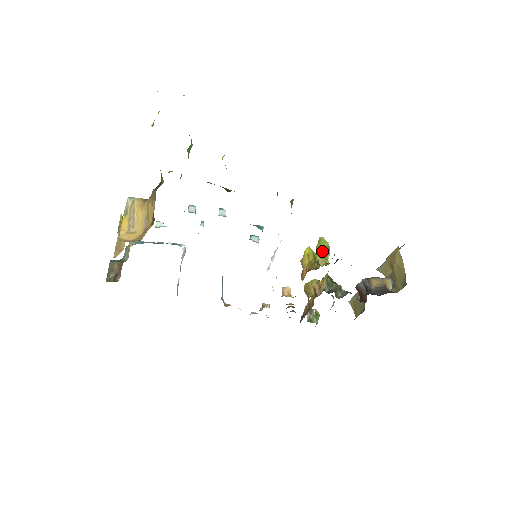
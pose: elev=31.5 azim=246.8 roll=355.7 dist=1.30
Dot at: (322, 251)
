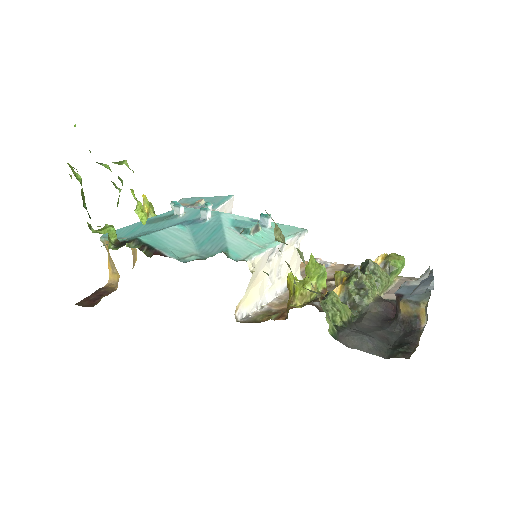
Dot at: (307, 280)
